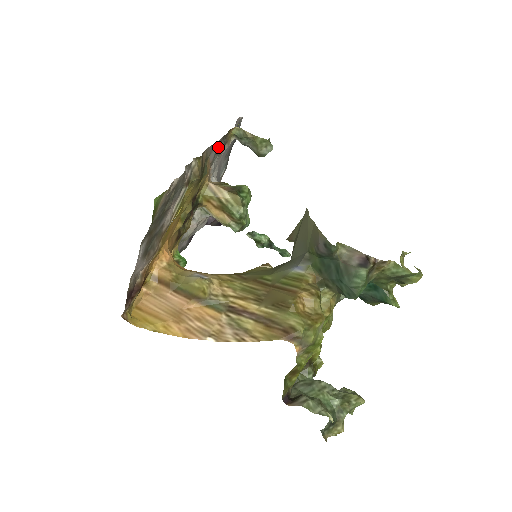
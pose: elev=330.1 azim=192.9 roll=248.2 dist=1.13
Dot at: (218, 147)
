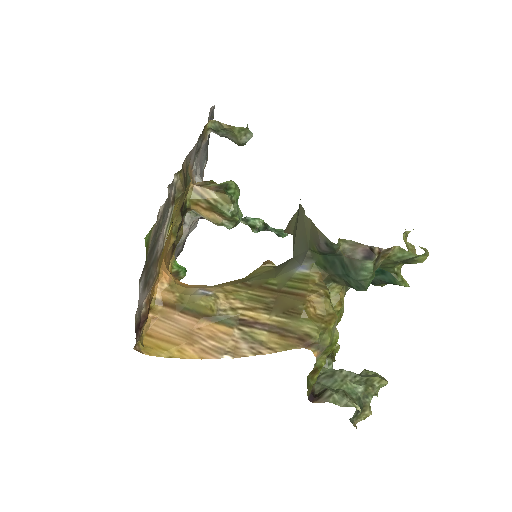
Dot at: (196, 148)
